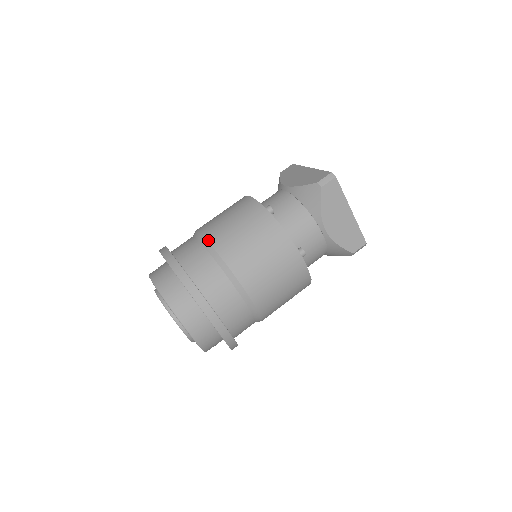
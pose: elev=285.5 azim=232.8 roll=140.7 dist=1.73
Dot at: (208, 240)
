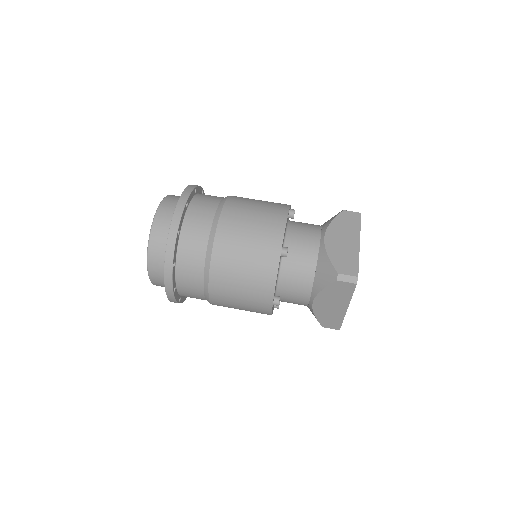
Dot at: (217, 230)
